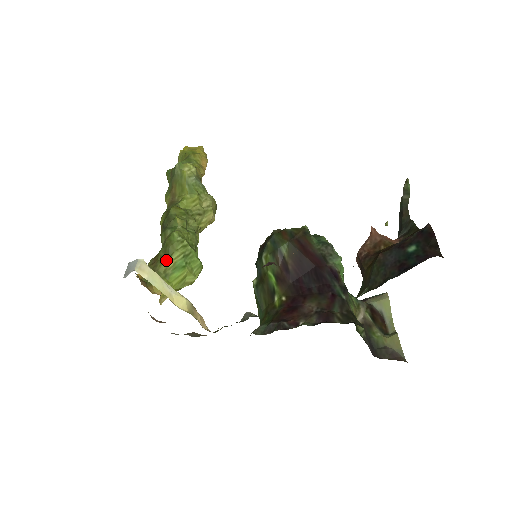
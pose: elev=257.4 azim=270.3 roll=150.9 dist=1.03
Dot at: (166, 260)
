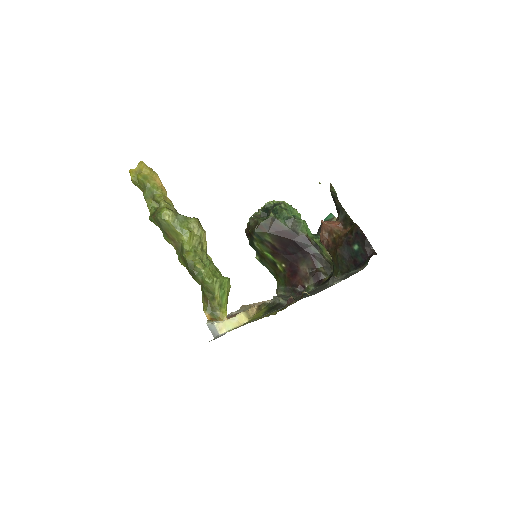
Dot at: (214, 298)
